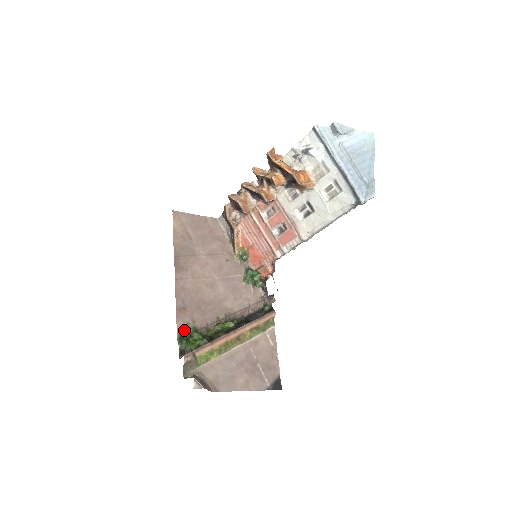
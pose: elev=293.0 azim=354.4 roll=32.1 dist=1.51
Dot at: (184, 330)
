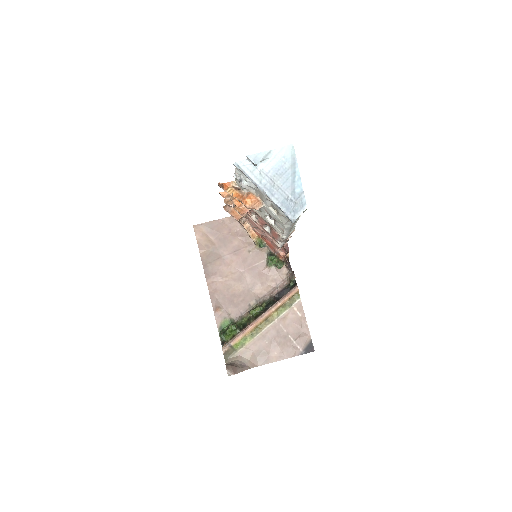
Dot at: (223, 324)
